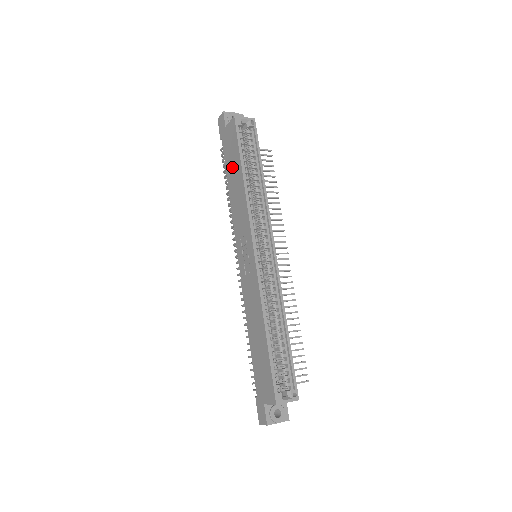
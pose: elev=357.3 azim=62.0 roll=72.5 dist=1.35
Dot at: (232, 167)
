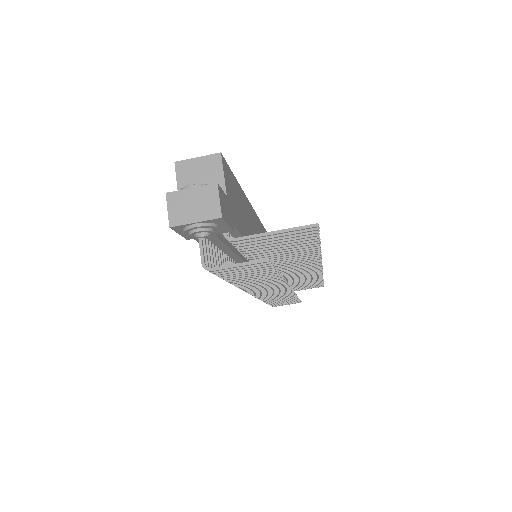
Dot at: occluded
